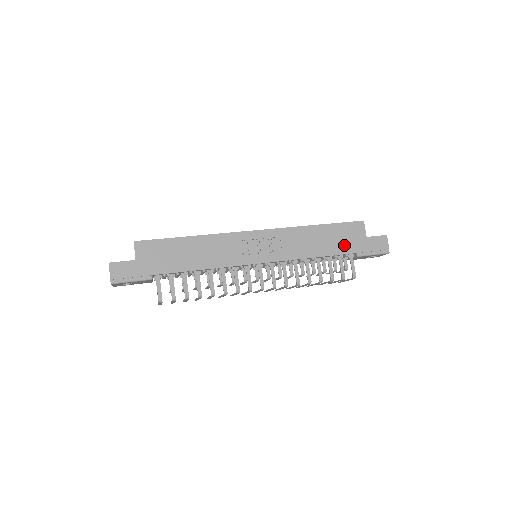
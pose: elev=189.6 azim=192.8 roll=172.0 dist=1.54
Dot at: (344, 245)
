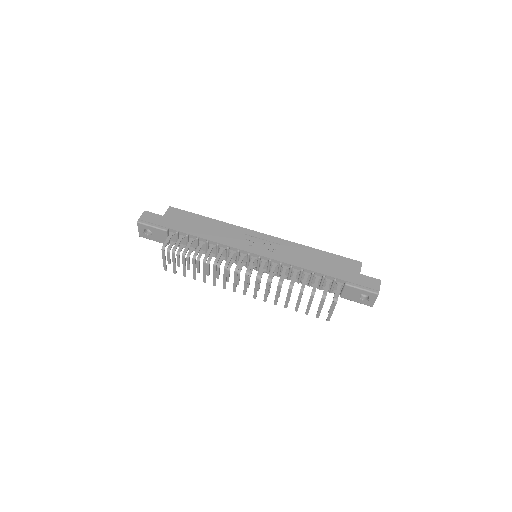
Dot at: (335, 271)
